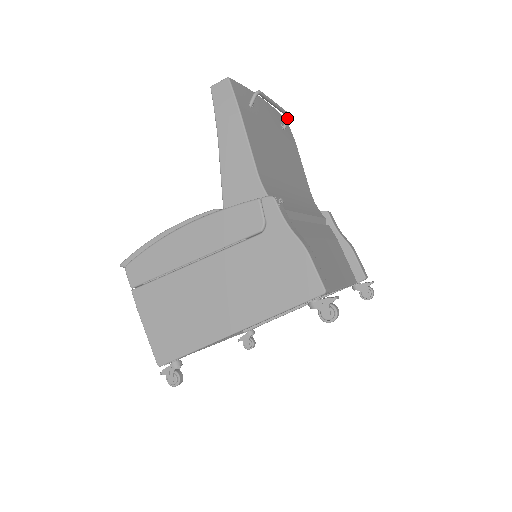
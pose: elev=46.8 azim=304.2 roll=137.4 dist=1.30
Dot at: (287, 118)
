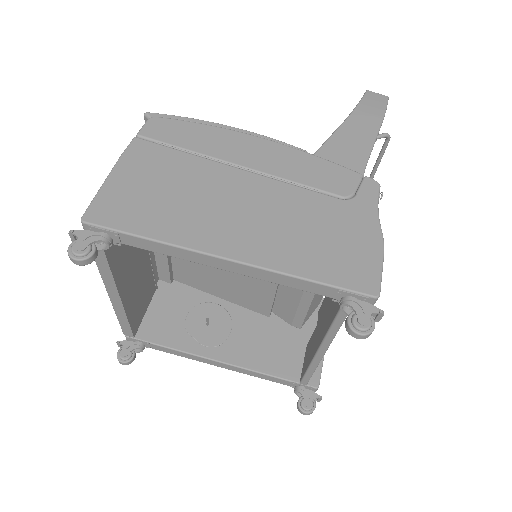
Dot at: occluded
